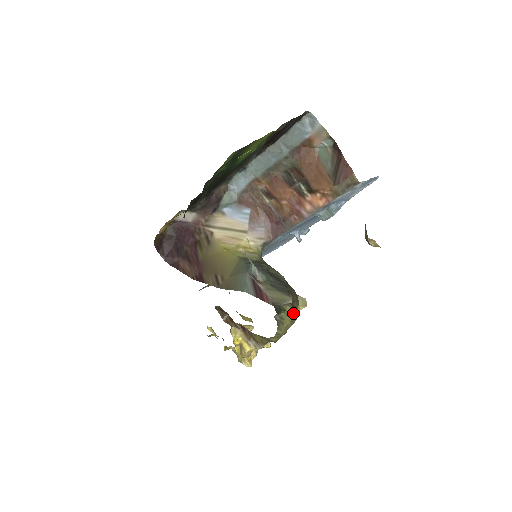
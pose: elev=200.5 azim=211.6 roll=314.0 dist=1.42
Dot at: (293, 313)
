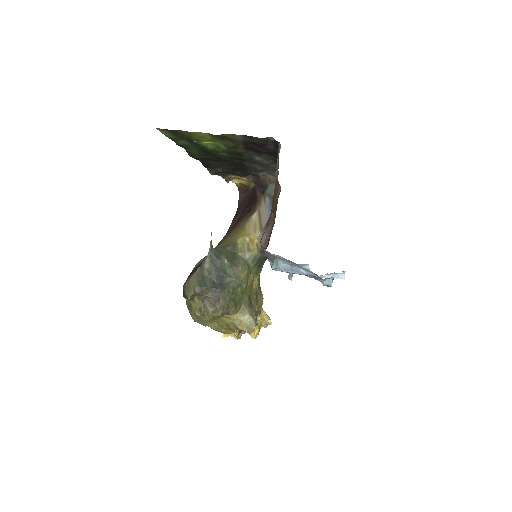
Dot at: (200, 311)
